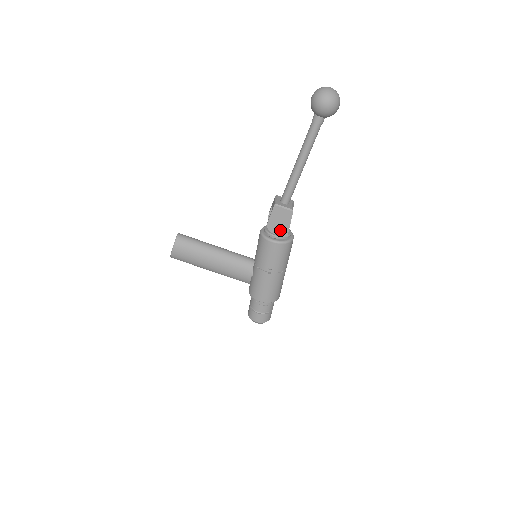
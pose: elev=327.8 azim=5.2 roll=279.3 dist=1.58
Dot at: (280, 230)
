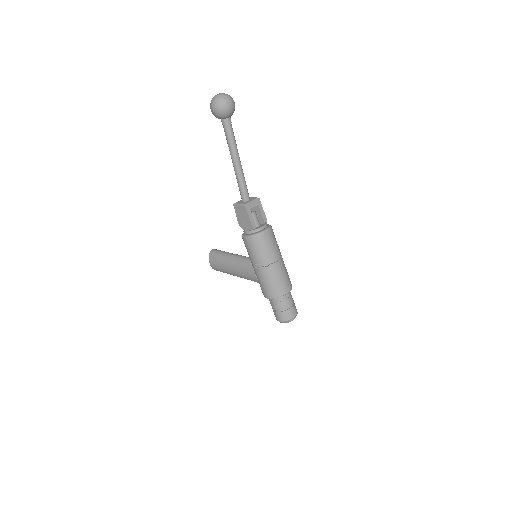
Dot at: (247, 226)
